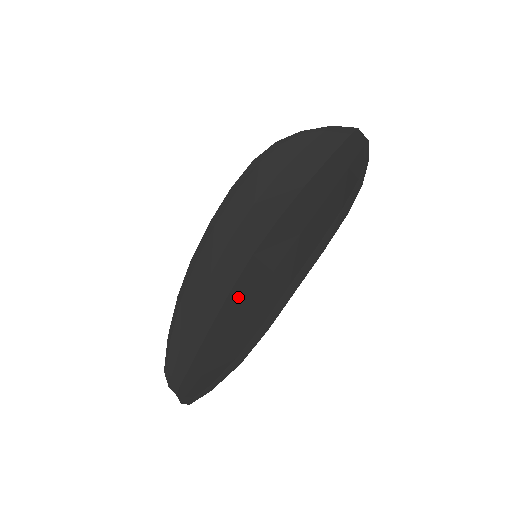
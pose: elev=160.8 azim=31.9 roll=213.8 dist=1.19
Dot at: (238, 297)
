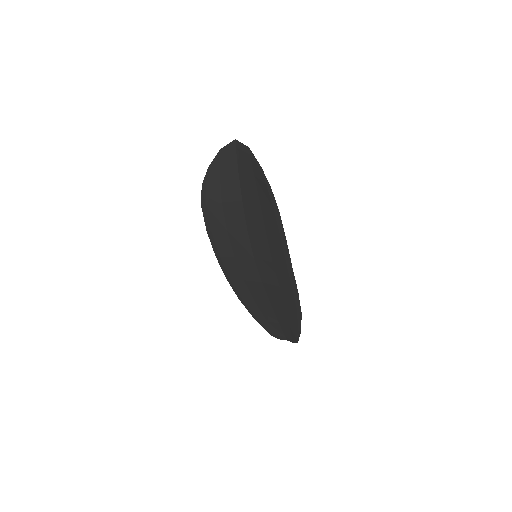
Dot at: (269, 284)
